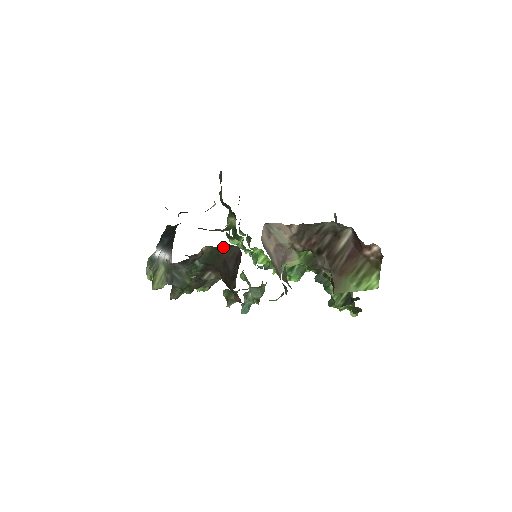
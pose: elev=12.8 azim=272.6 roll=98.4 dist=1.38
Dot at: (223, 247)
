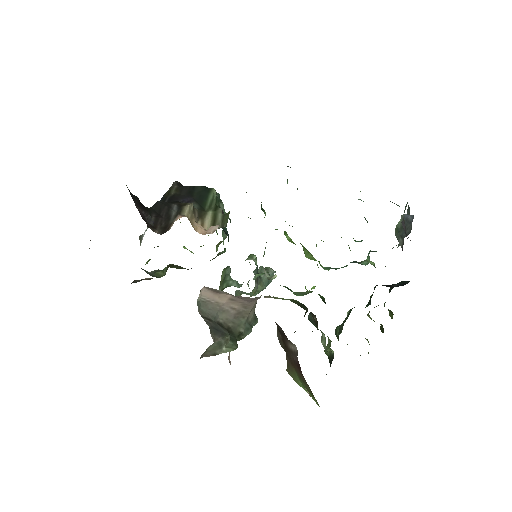
Dot at: occluded
